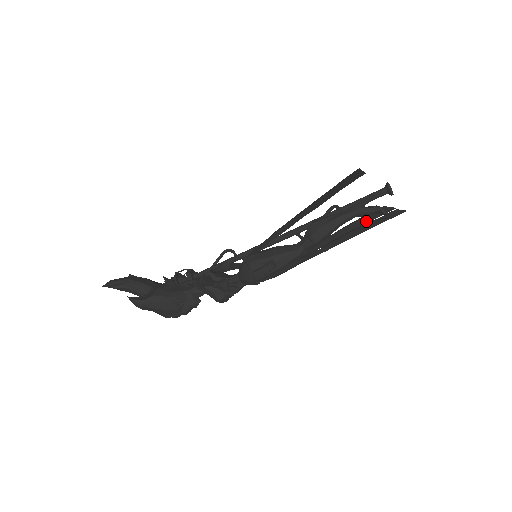
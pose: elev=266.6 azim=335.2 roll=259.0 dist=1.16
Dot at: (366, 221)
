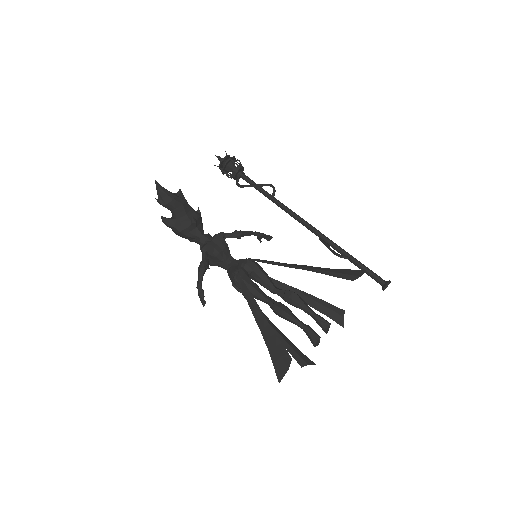
Dot at: (325, 312)
